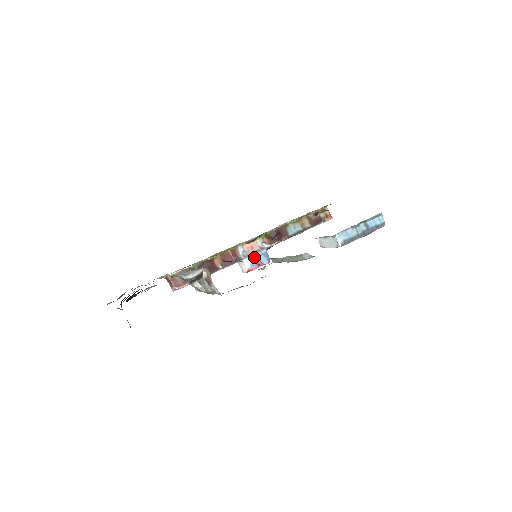
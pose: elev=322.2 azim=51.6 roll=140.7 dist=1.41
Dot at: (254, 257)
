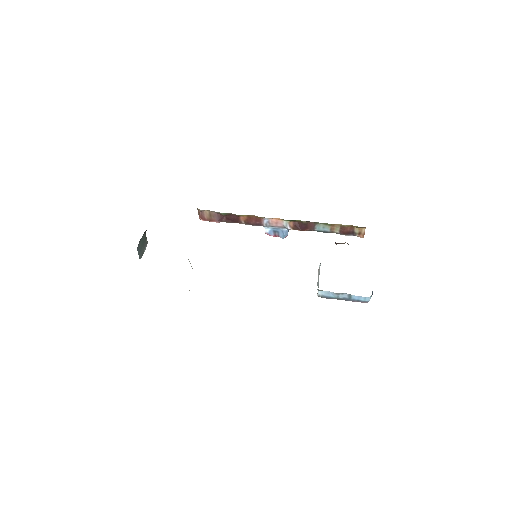
Dot at: (275, 228)
